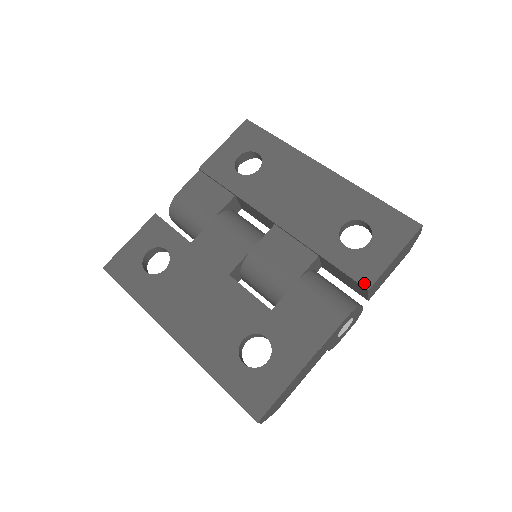
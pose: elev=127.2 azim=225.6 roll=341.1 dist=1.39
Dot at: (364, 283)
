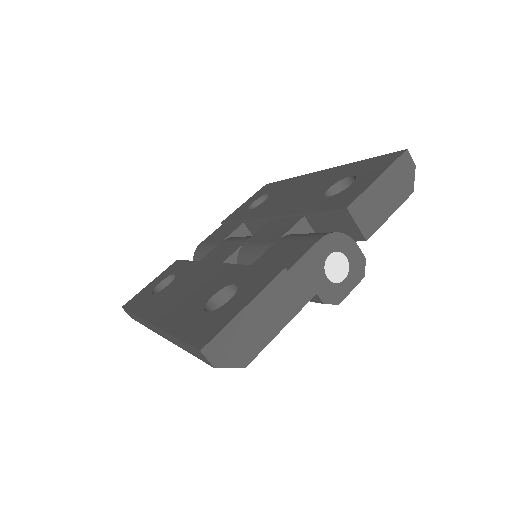
Dot at: (343, 206)
